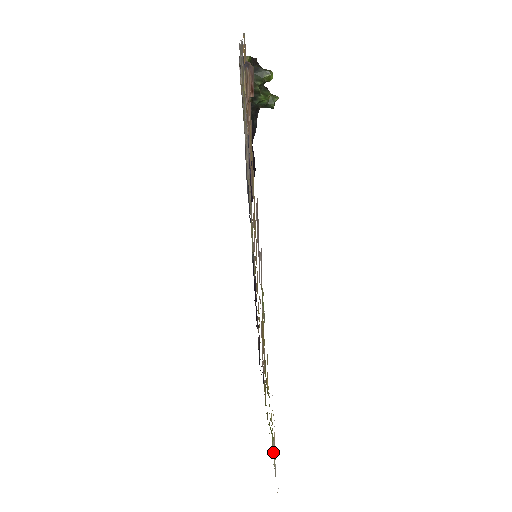
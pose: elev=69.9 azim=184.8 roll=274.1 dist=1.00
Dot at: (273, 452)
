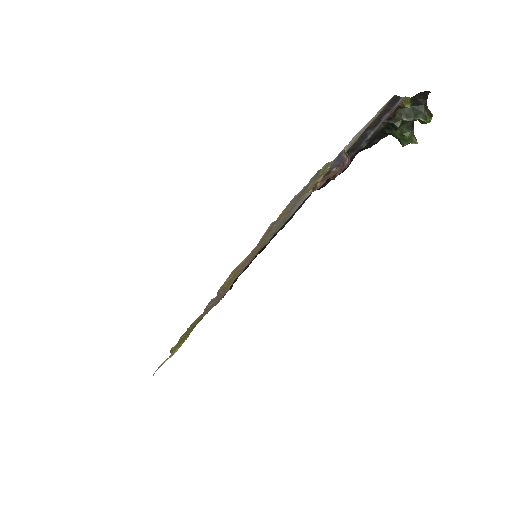
Dot at: occluded
